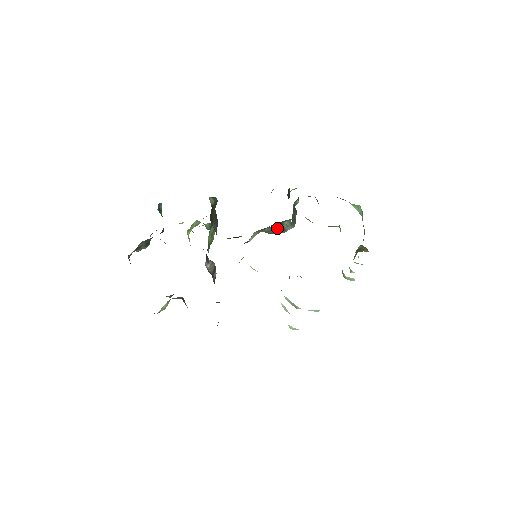
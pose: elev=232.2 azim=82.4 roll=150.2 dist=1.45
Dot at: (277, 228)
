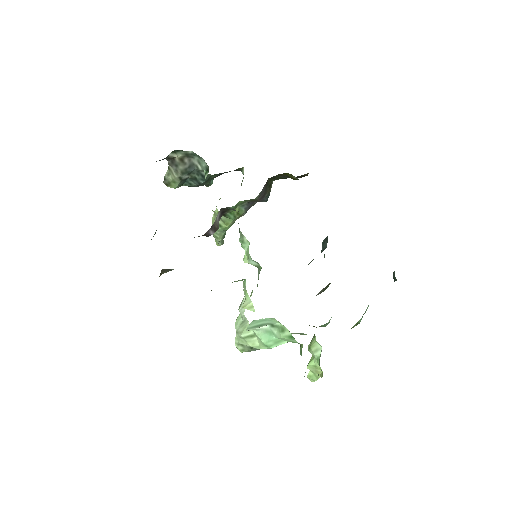
Dot at: occluded
